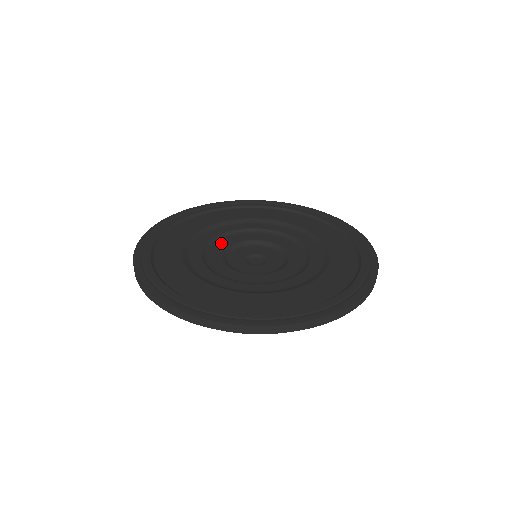
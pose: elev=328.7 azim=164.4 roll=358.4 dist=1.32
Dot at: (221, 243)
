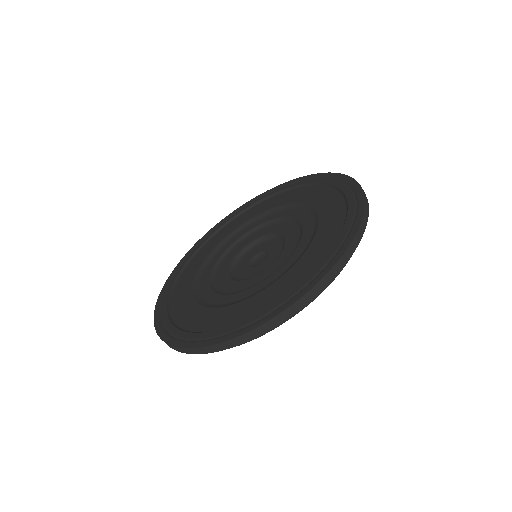
Dot at: (219, 277)
